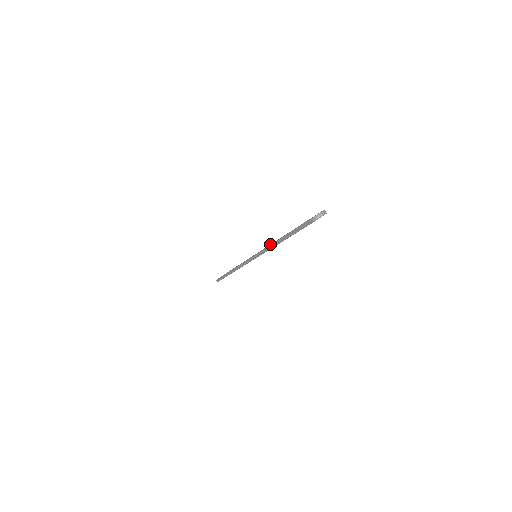
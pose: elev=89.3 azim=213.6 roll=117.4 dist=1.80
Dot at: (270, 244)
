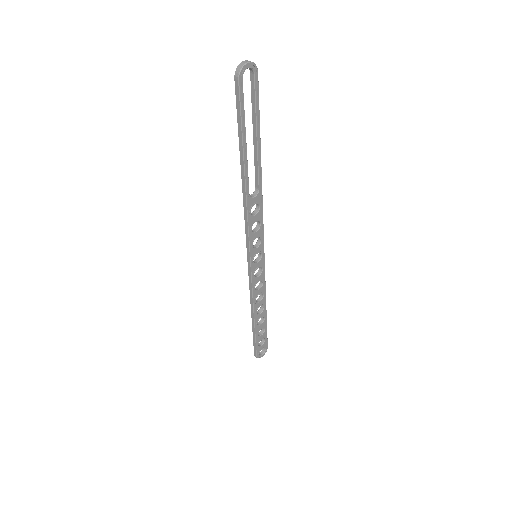
Dot at: occluded
